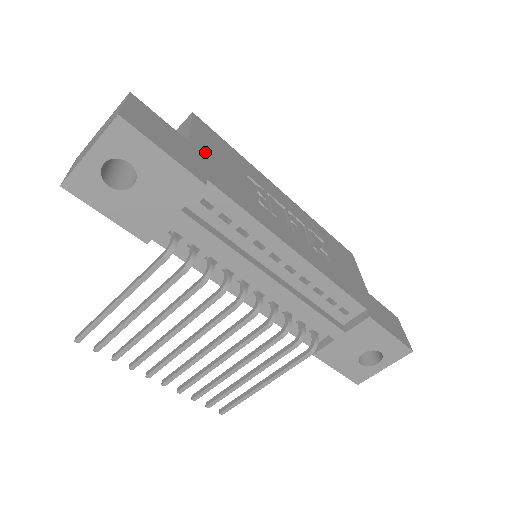
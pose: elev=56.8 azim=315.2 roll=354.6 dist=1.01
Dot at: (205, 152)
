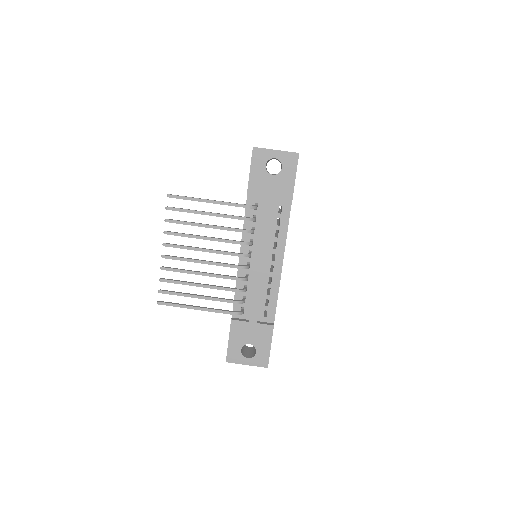
Dot at: occluded
